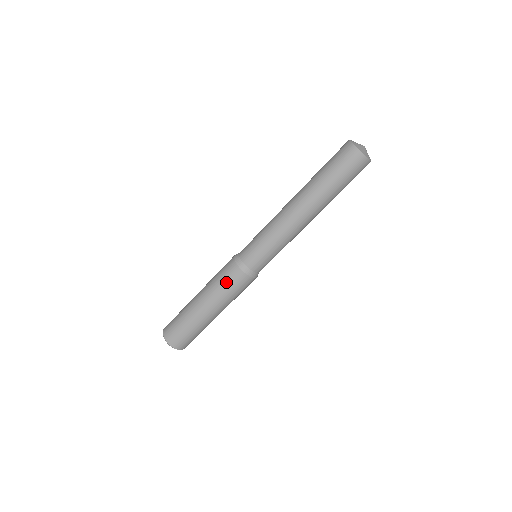
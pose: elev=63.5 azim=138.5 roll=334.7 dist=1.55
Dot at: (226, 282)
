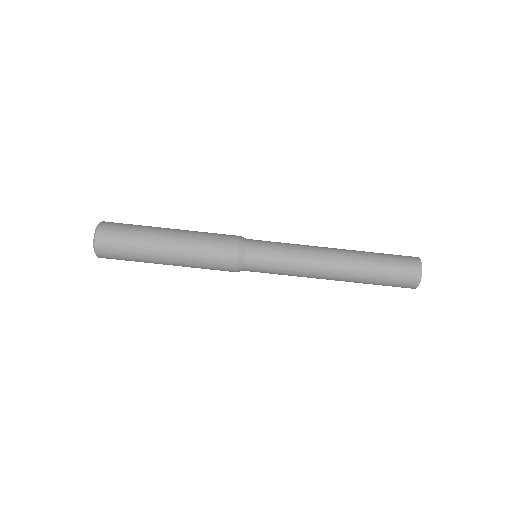
Dot at: (216, 234)
